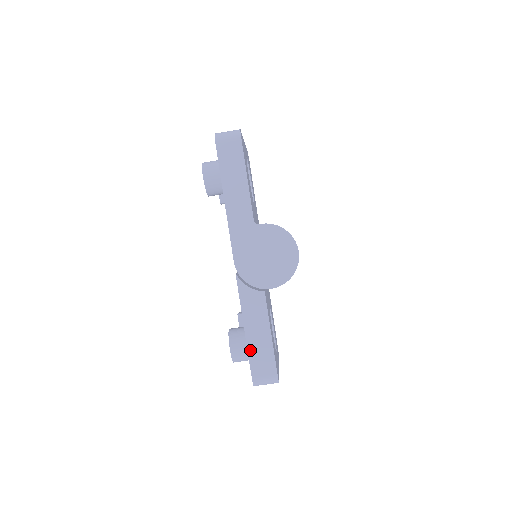
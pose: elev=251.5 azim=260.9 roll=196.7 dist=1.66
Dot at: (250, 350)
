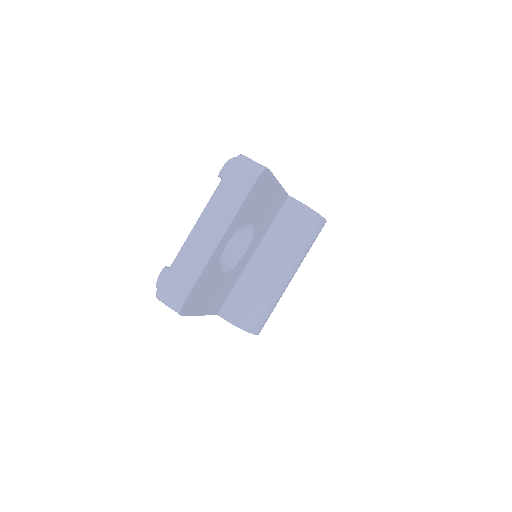
Dot at: occluded
